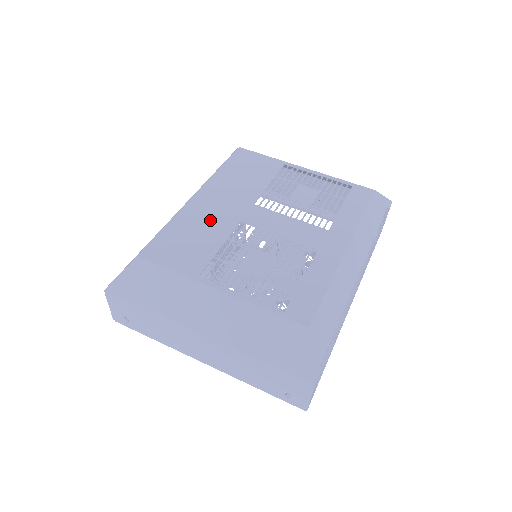
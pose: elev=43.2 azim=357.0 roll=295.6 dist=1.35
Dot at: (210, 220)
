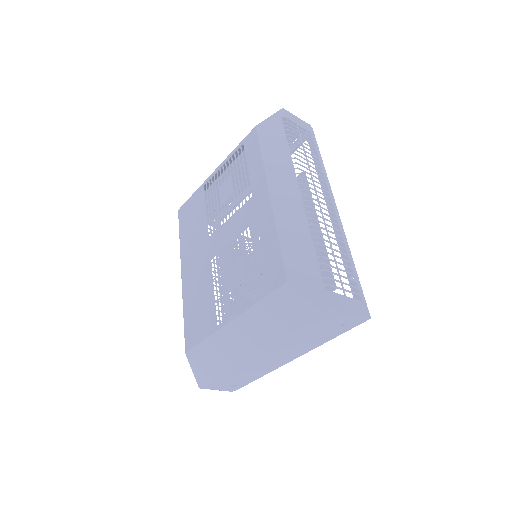
Dot at: (198, 281)
